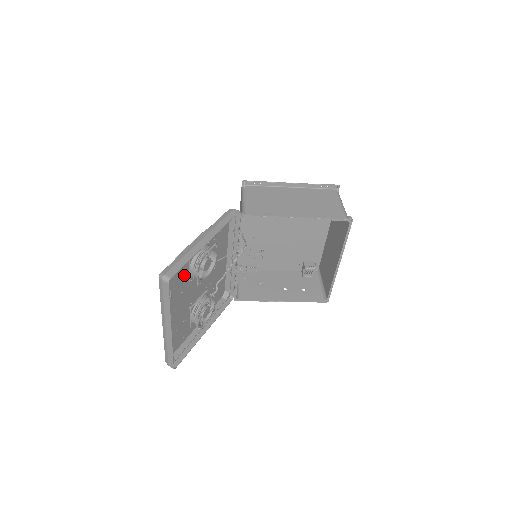
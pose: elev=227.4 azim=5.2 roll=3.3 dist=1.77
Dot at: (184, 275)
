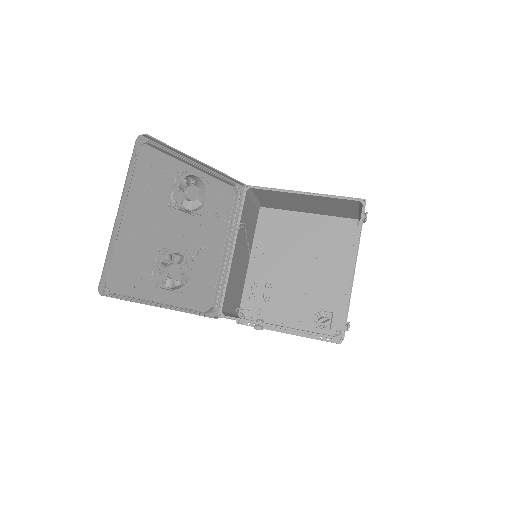
Dot at: (164, 186)
